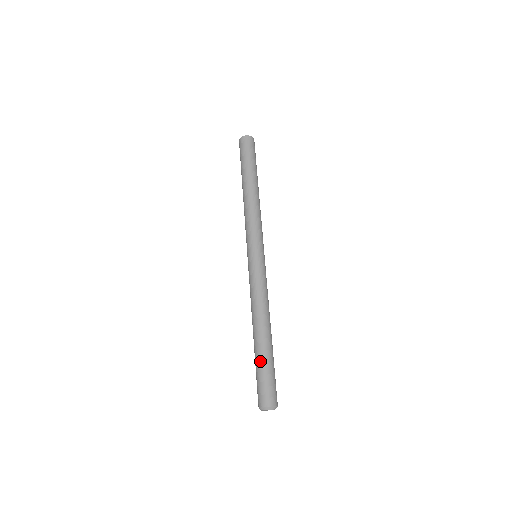
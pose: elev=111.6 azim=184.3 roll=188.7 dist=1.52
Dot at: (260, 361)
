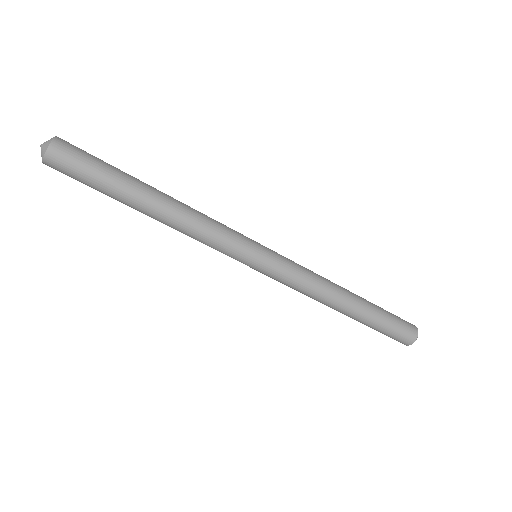
Dot at: (378, 320)
